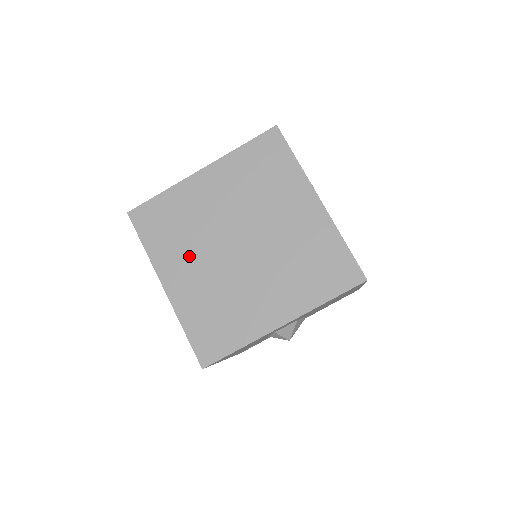
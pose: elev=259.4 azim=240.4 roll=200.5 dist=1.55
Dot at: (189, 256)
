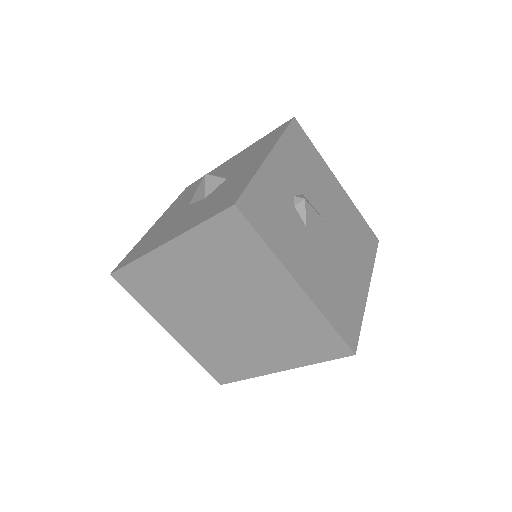
Dot at: (182, 315)
